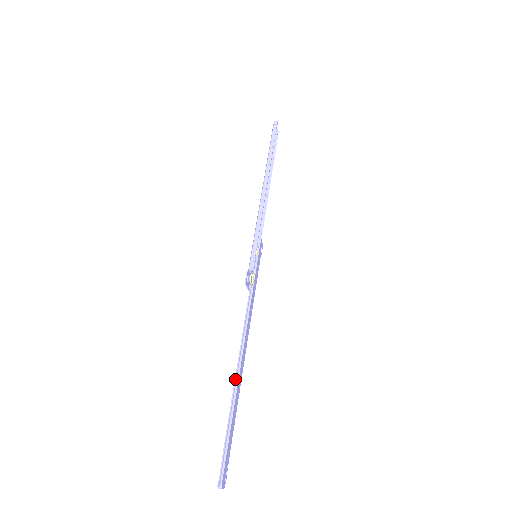
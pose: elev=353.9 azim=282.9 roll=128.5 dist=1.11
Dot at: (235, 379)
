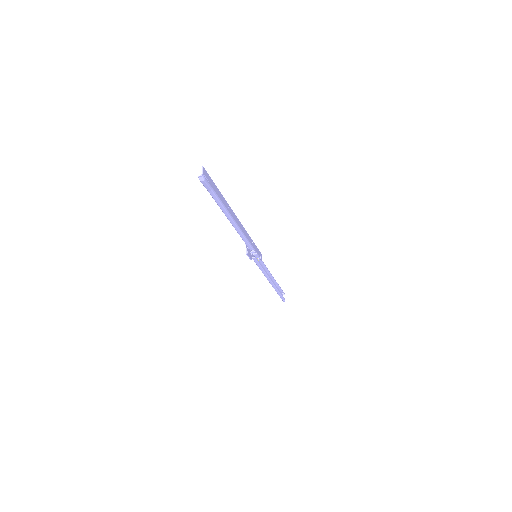
Dot at: (226, 215)
